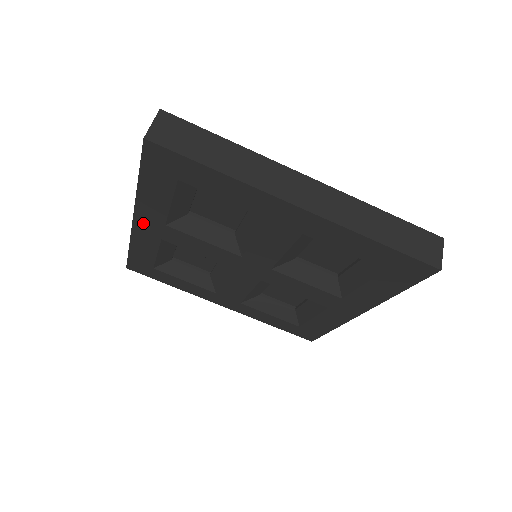
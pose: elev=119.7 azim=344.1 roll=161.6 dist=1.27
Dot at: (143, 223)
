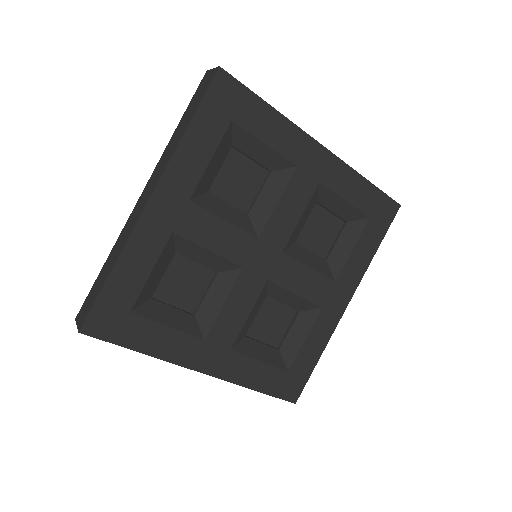
Dot at: (161, 203)
